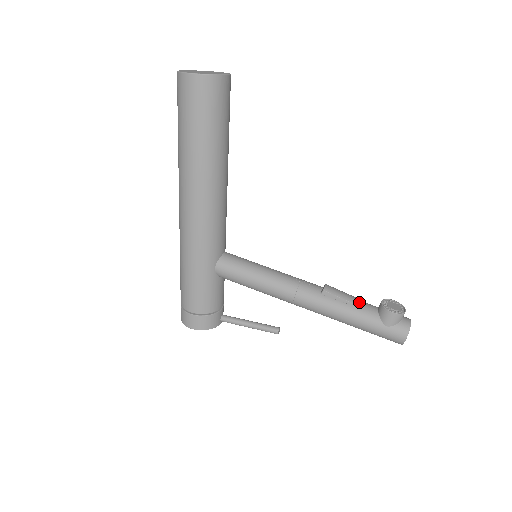
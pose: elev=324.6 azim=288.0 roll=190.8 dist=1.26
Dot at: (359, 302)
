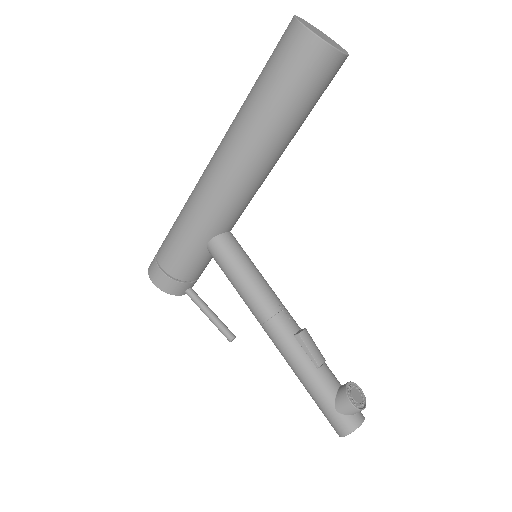
Dot at: (326, 368)
